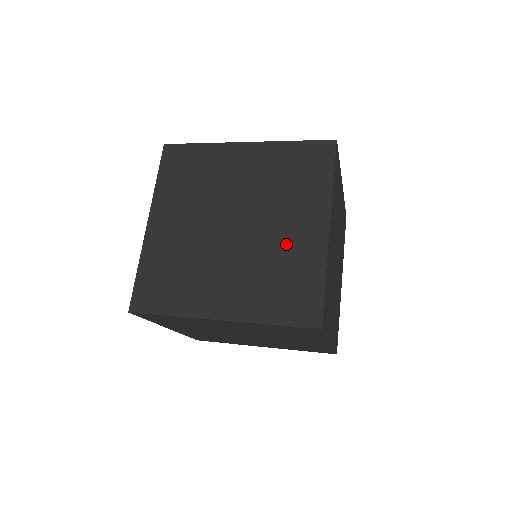
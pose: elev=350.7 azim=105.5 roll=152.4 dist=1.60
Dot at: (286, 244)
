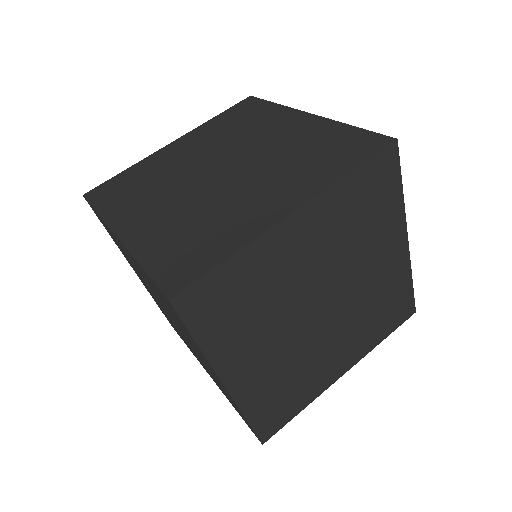
Dot at: (377, 282)
